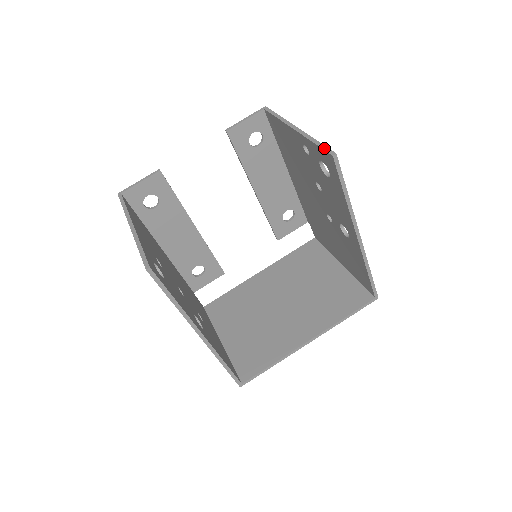
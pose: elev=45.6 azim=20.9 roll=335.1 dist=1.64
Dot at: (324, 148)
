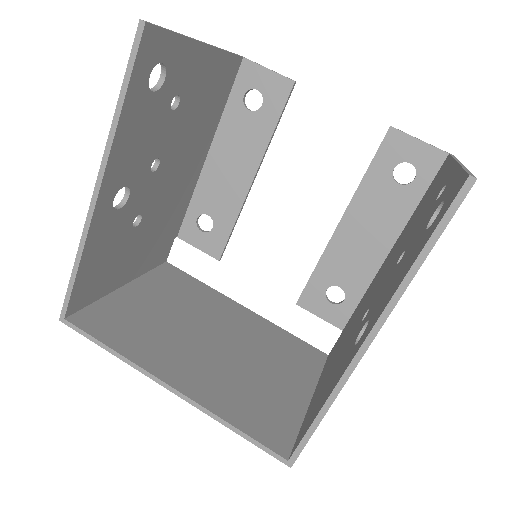
Dot at: (469, 172)
